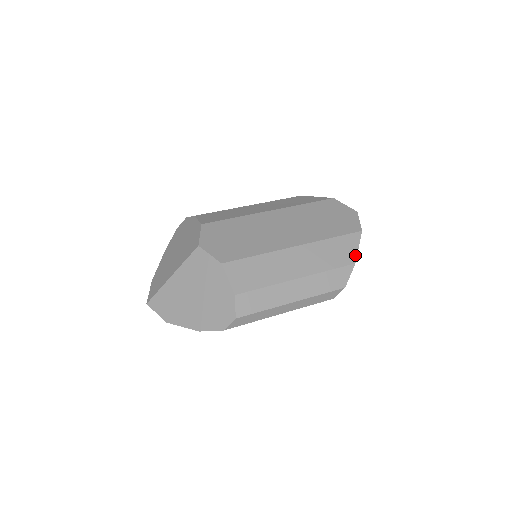
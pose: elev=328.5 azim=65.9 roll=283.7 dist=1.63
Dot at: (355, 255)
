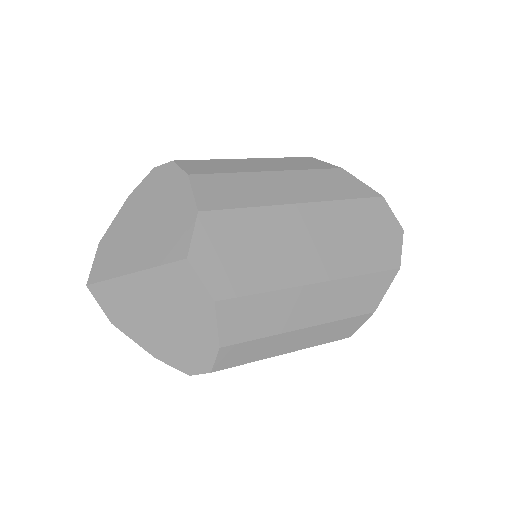
Dot at: (379, 301)
